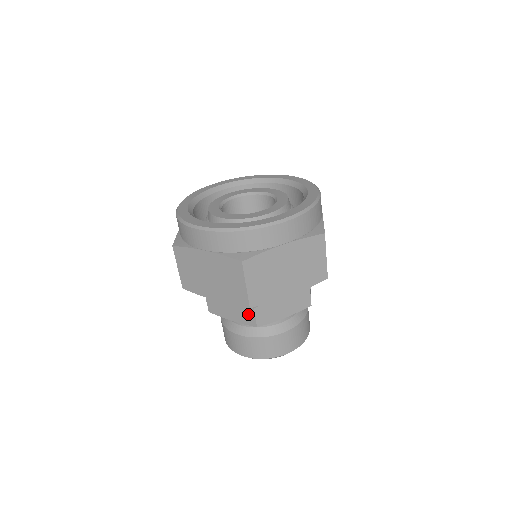
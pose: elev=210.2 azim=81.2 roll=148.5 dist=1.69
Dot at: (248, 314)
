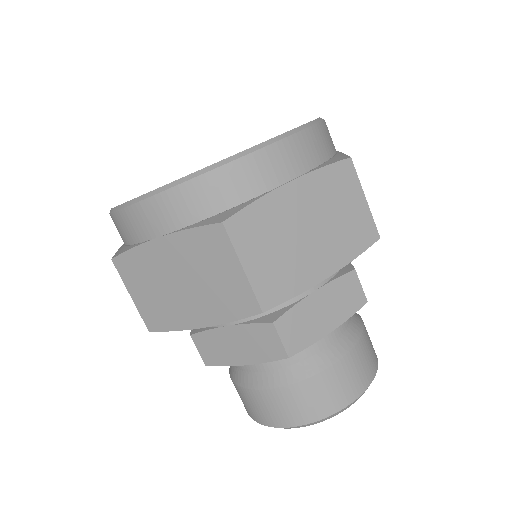
Dot at: (267, 339)
